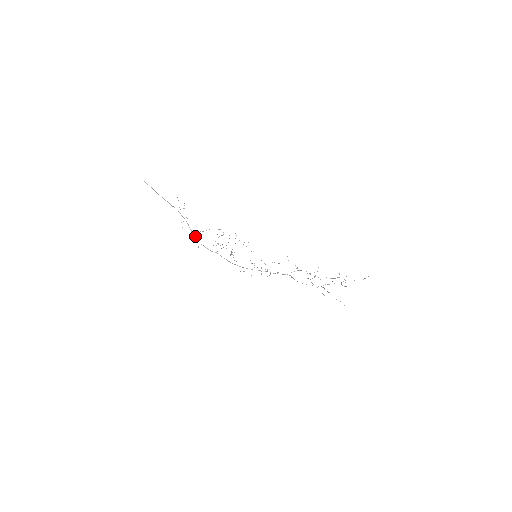
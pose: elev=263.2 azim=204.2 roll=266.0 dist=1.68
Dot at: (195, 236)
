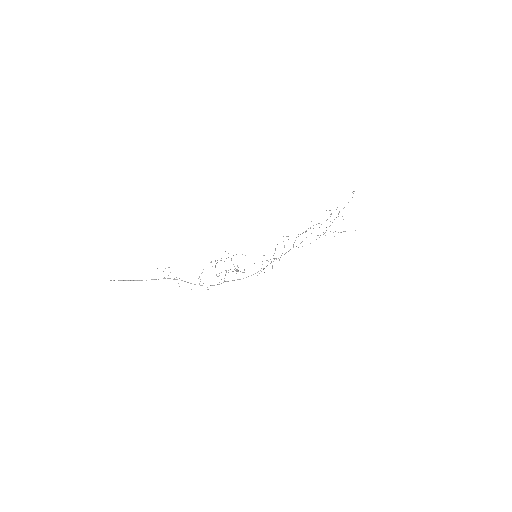
Dot at: occluded
